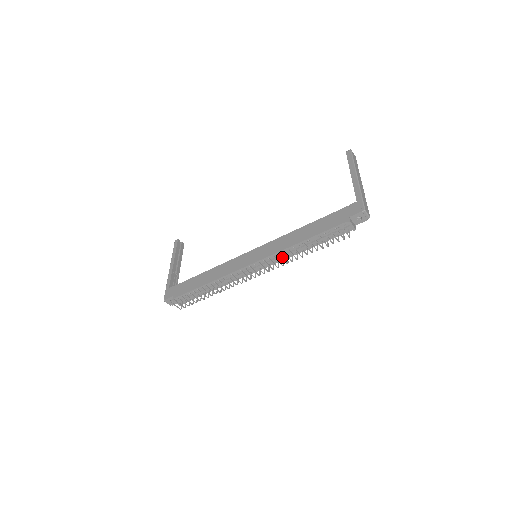
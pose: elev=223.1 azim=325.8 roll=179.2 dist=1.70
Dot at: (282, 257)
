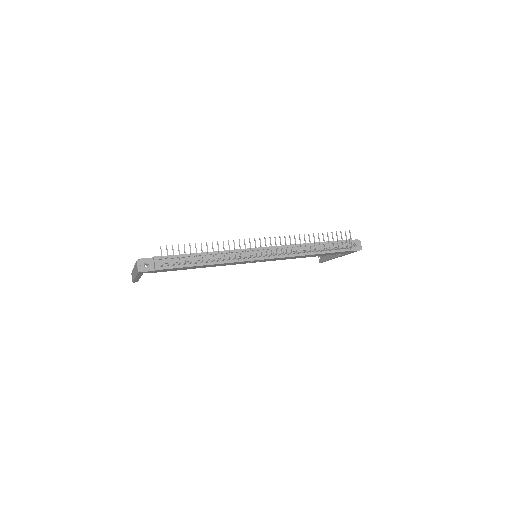
Dot at: (289, 251)
